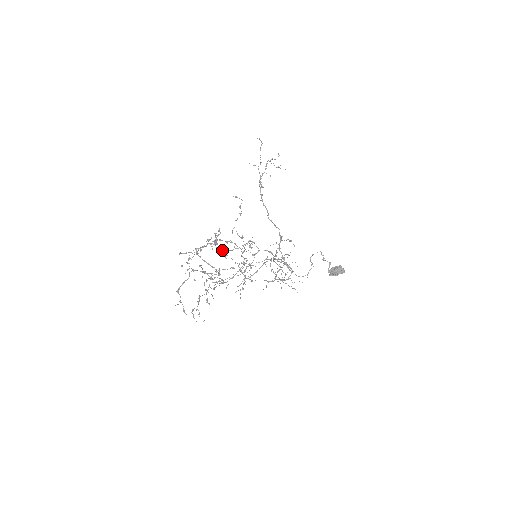
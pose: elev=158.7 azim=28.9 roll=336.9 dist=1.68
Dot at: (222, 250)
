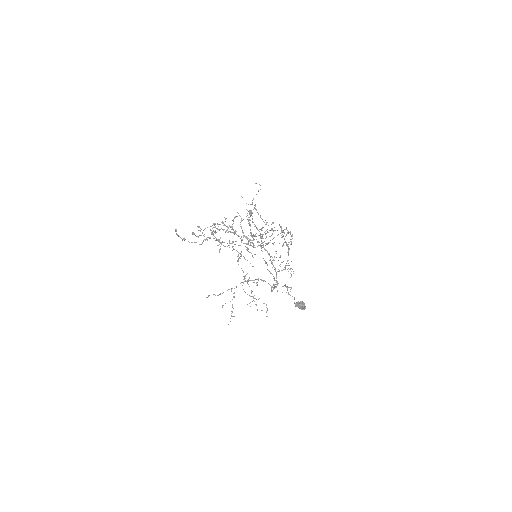
Dot at: (249, 225)
